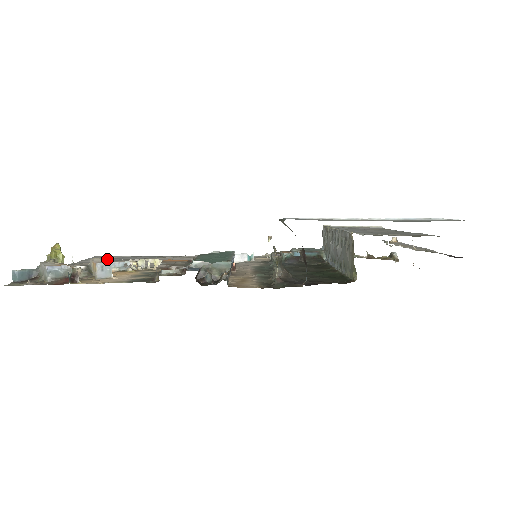
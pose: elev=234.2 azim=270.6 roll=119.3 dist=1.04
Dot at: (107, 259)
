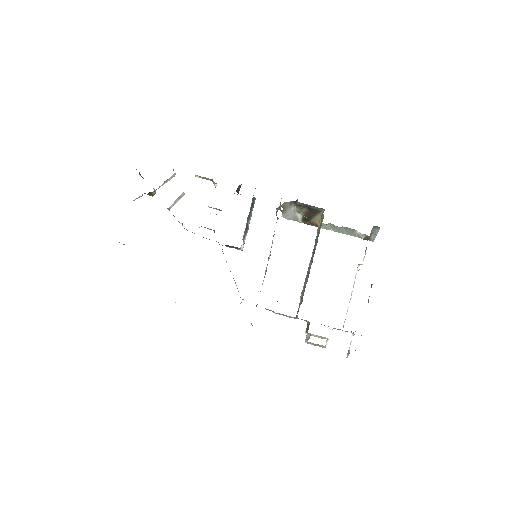
Dot at: occluded
